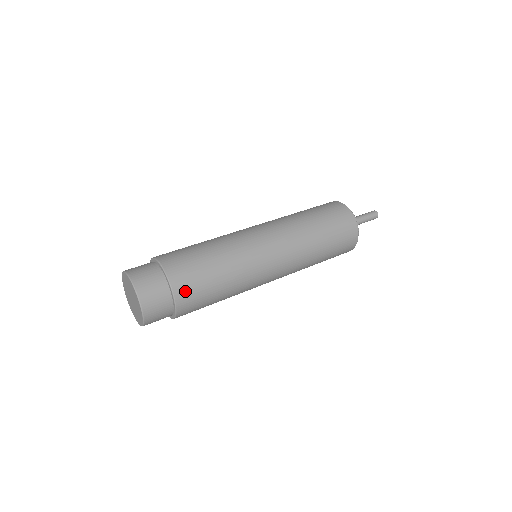
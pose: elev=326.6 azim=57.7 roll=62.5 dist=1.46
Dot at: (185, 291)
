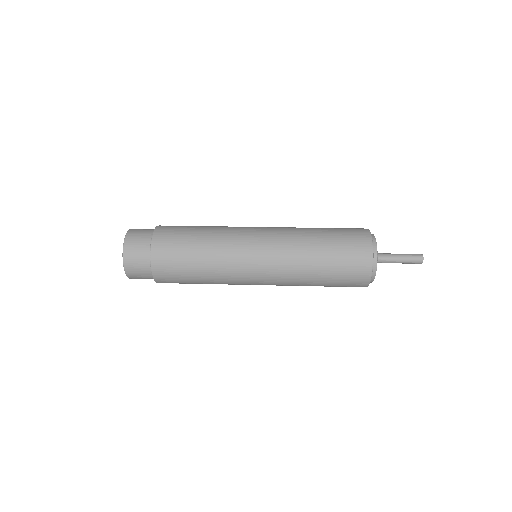
Dot at: (162, 248)
